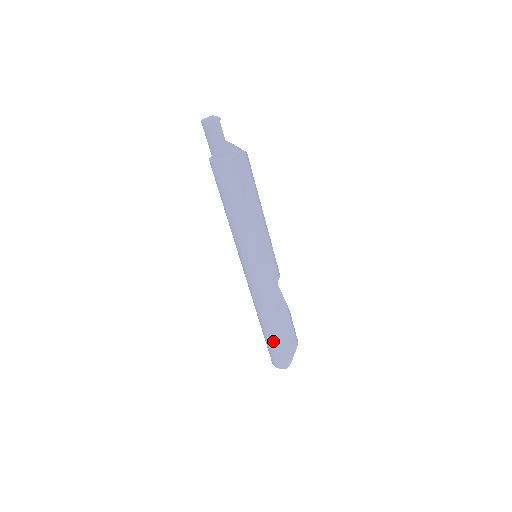
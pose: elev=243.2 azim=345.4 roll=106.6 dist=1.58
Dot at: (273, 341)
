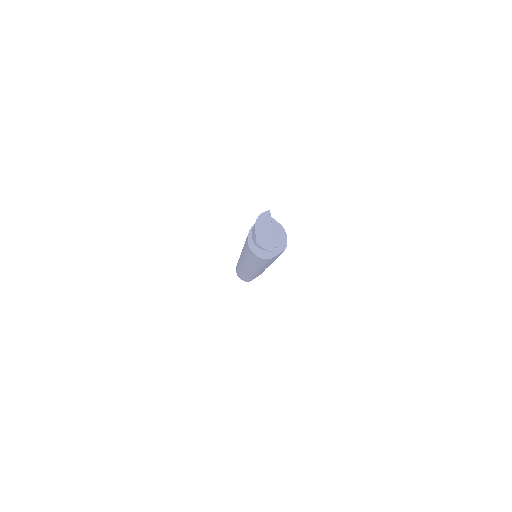
Dot at: (243, 277)
